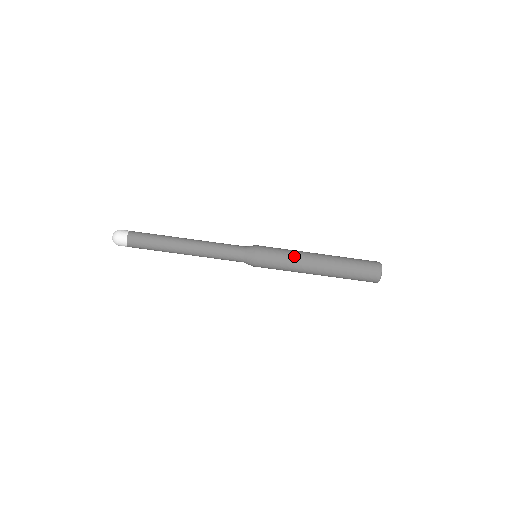
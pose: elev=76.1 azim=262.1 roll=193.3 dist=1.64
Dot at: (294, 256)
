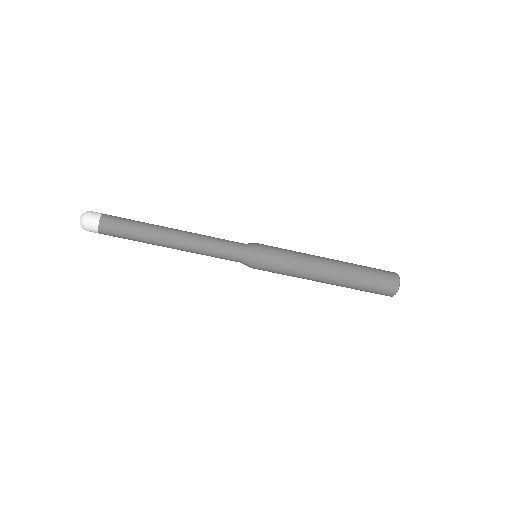
Dot at: (300, 269)
